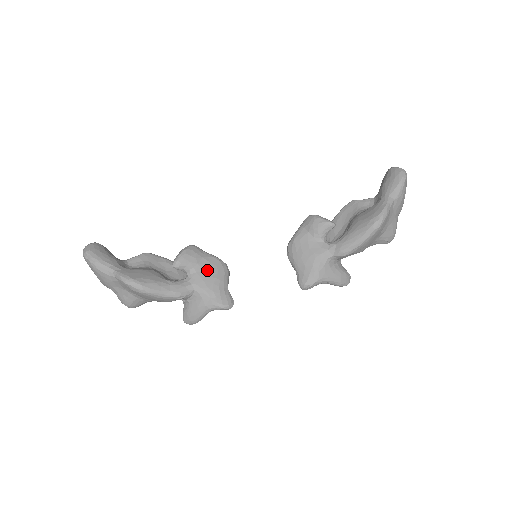
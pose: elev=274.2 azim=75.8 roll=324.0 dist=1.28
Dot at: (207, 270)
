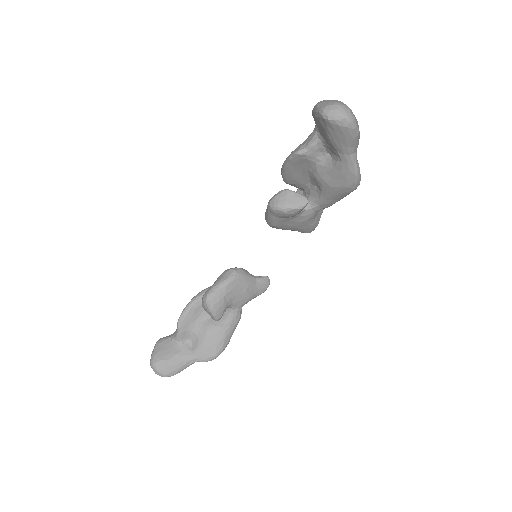
Dot at: (236, 295)
